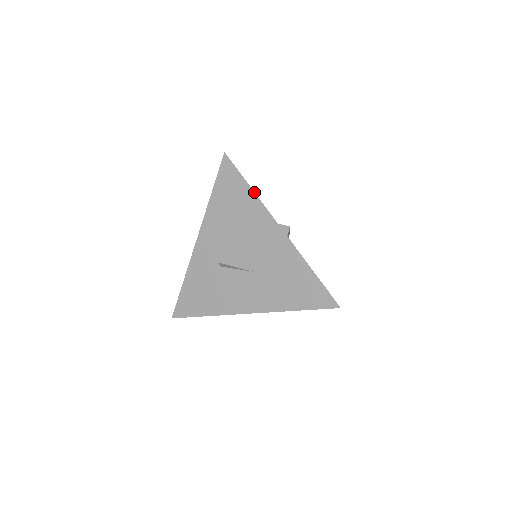
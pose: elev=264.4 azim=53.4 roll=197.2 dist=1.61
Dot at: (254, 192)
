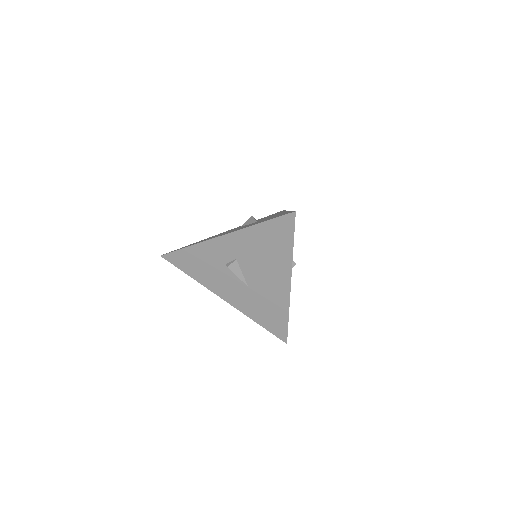
Dot at: occluded
